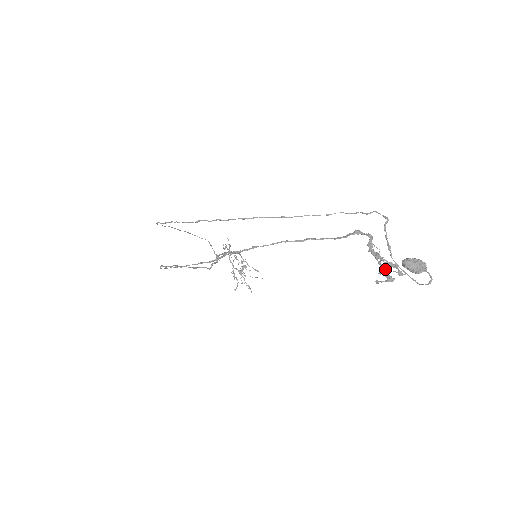
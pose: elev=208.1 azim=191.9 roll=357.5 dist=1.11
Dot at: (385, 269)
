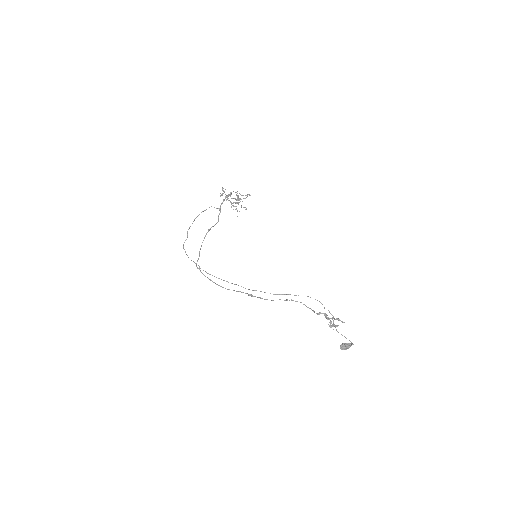
Dot at: occluded
